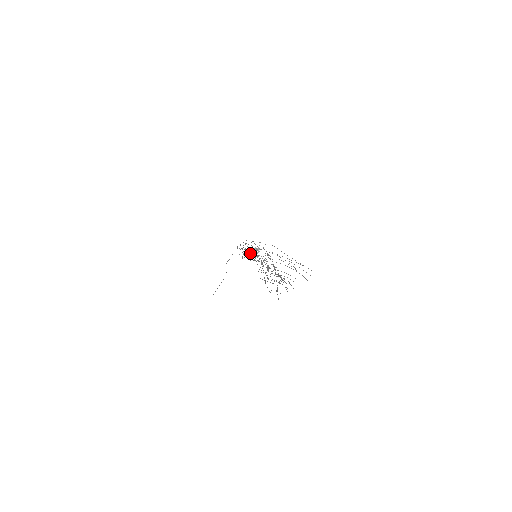
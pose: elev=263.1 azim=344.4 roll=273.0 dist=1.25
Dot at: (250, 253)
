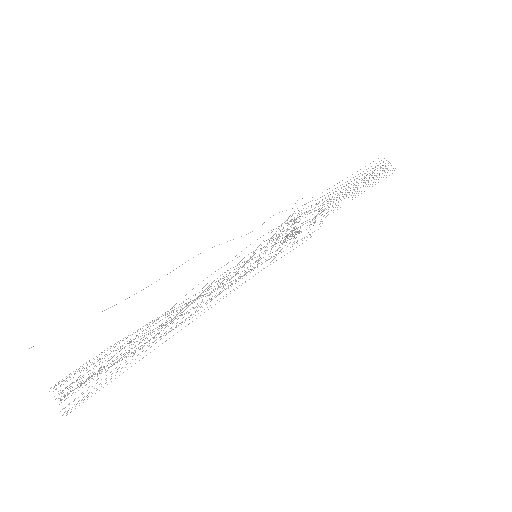
Dot at: (269, 240)
